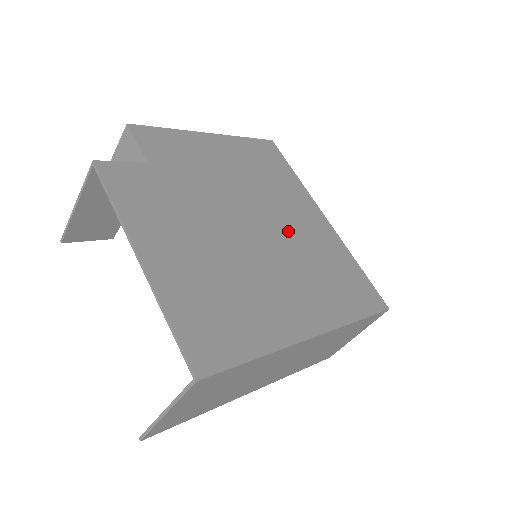
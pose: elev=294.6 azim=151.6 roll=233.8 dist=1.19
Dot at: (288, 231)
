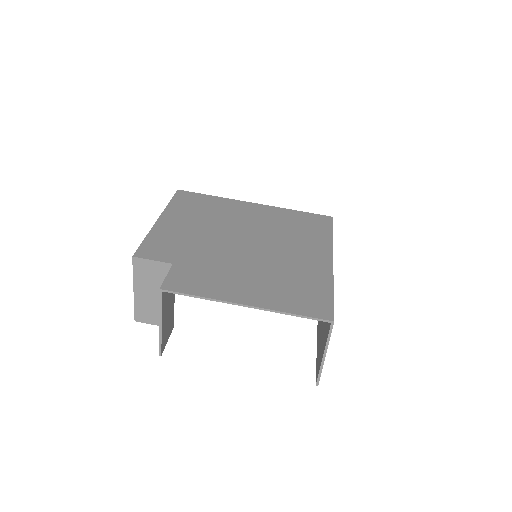
Dot at: (257, 228)
